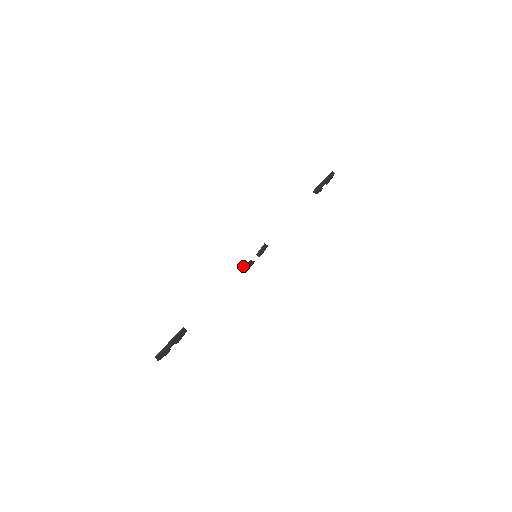
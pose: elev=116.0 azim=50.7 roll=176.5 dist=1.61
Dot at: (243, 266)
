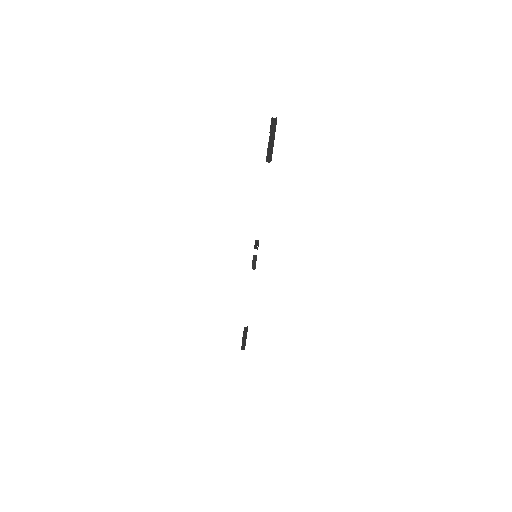
Dot at: occluded
